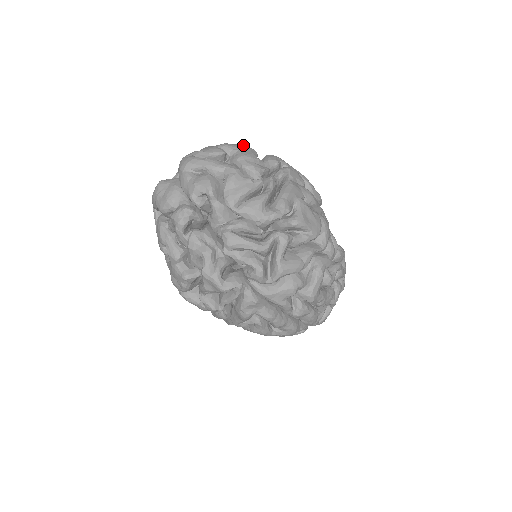
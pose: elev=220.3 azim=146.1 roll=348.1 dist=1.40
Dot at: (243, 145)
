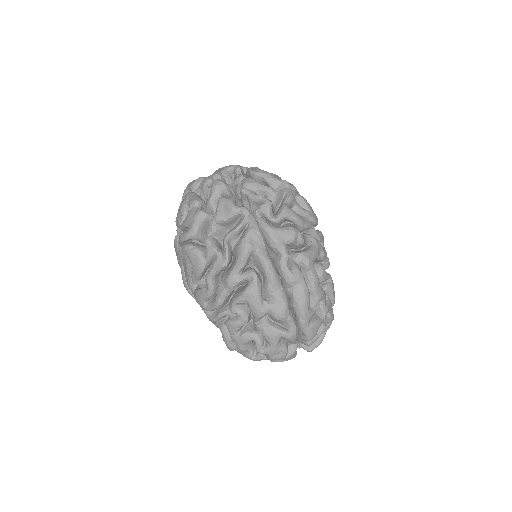
Dot at: occluded
